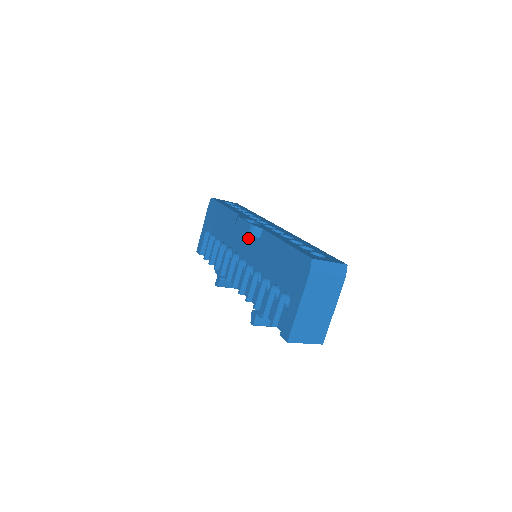
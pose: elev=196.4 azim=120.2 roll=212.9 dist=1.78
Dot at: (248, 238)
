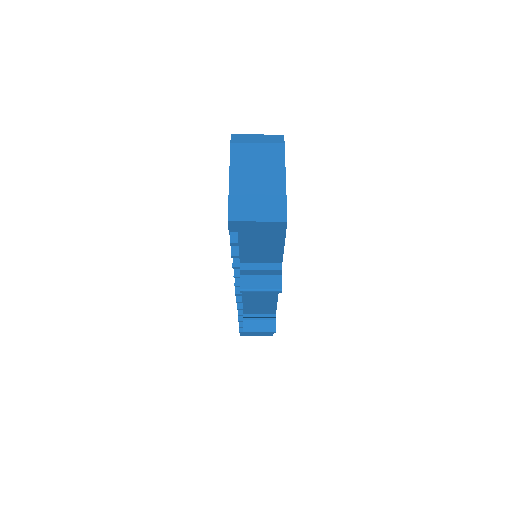
Dot at: occluded
